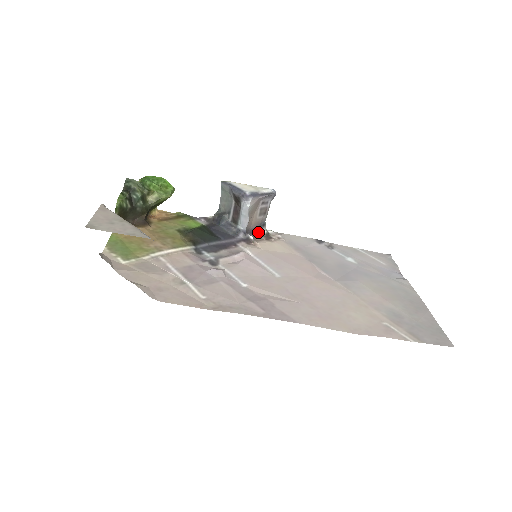
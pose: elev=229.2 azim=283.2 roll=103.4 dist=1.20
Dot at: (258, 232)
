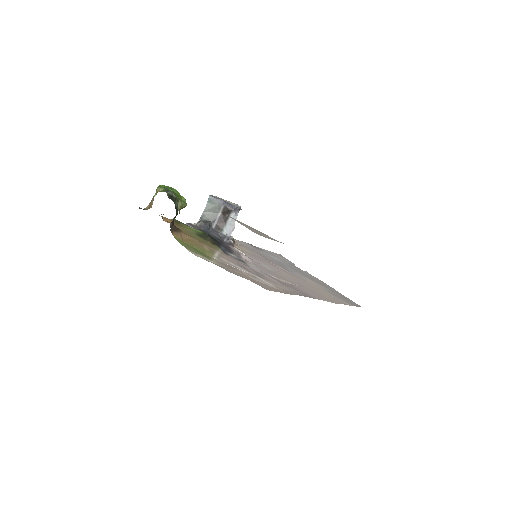
Dot at: occluded
